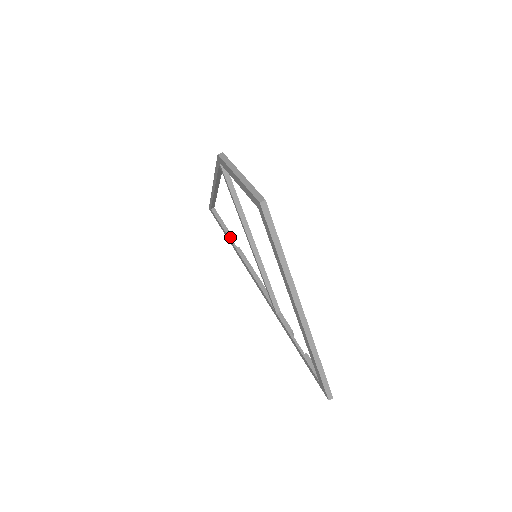
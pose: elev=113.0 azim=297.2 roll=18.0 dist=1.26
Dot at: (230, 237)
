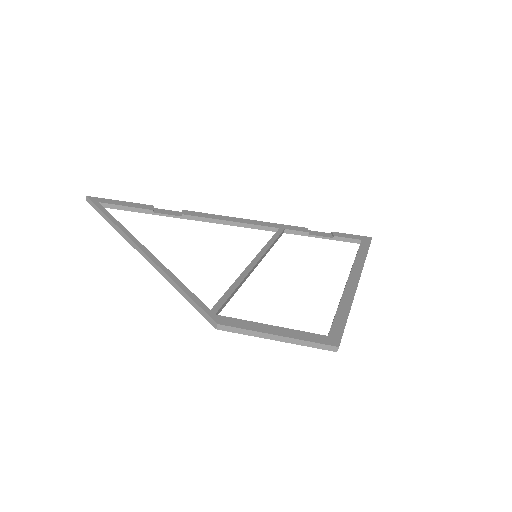
Dot at: (161, 214)
